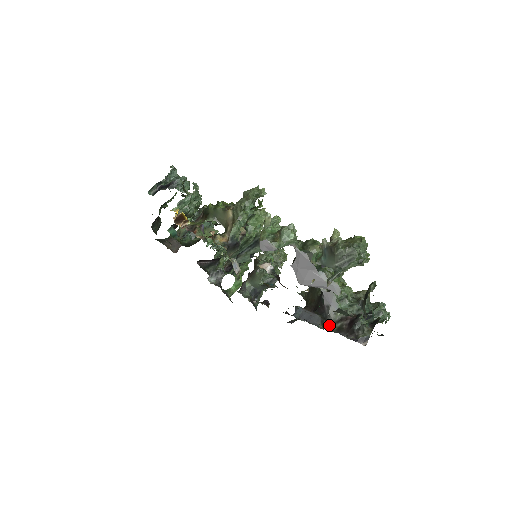
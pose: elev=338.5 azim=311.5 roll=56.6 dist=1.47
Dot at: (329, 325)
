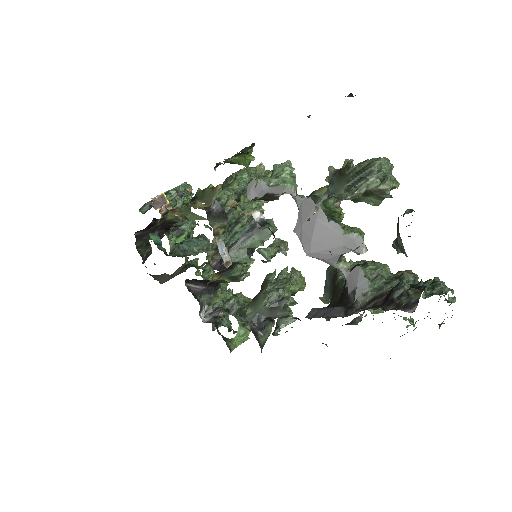
Dot at: (356, 310)
